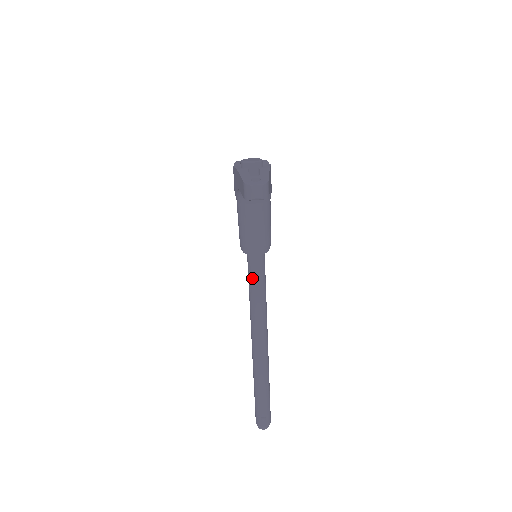
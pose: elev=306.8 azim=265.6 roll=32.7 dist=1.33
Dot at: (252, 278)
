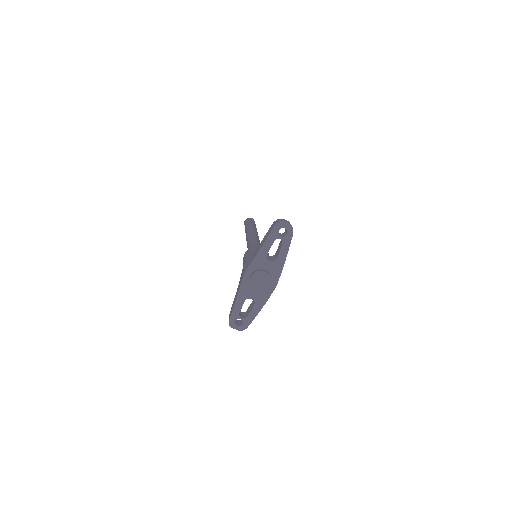
Dot at: occluded
